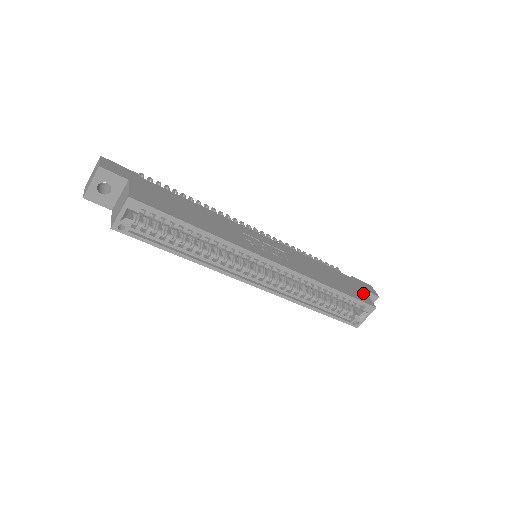
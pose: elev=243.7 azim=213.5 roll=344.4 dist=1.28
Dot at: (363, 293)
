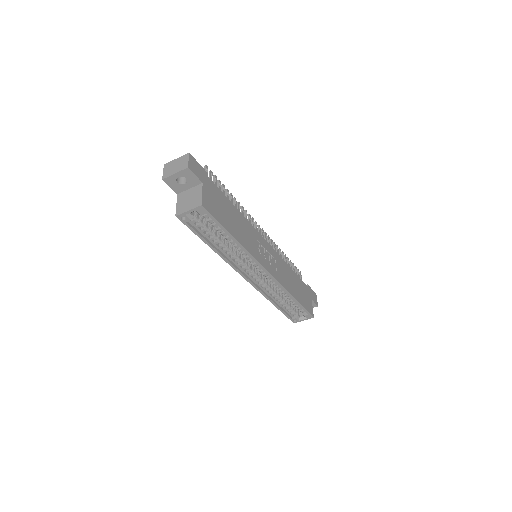
Dot at: (310, 303)
